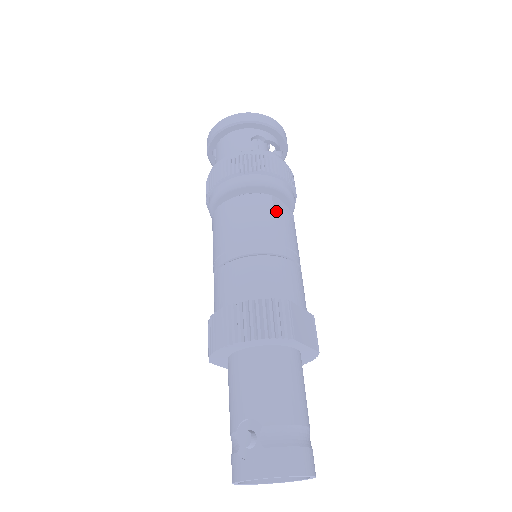
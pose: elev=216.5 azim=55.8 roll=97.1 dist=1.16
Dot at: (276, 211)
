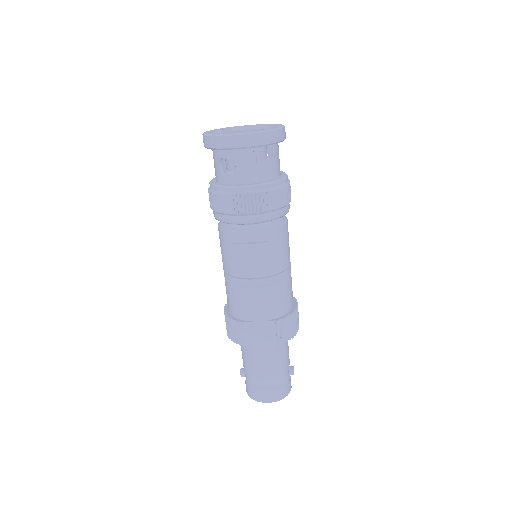
Dot at: (236, 248)
